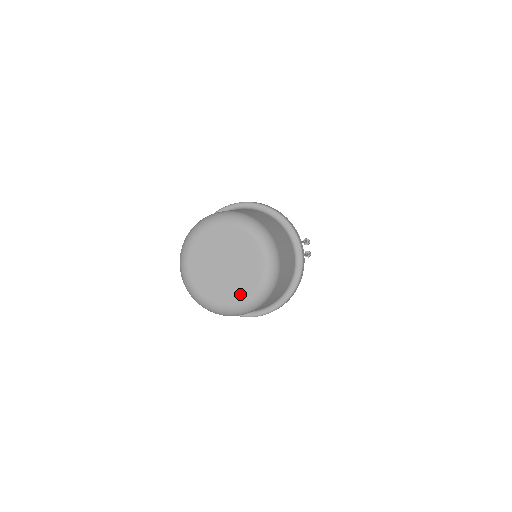
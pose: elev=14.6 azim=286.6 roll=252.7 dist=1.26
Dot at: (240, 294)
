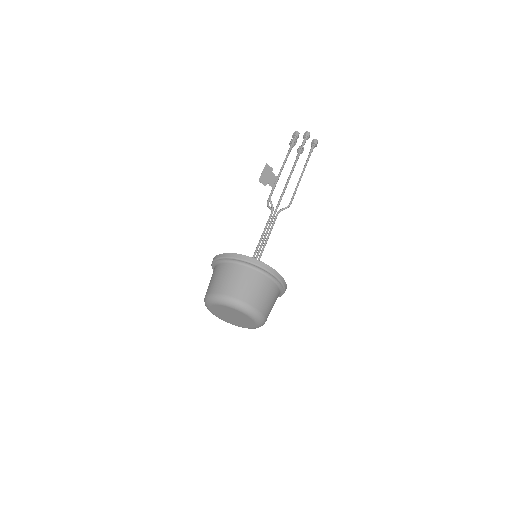
Dot at: (251, 325)
